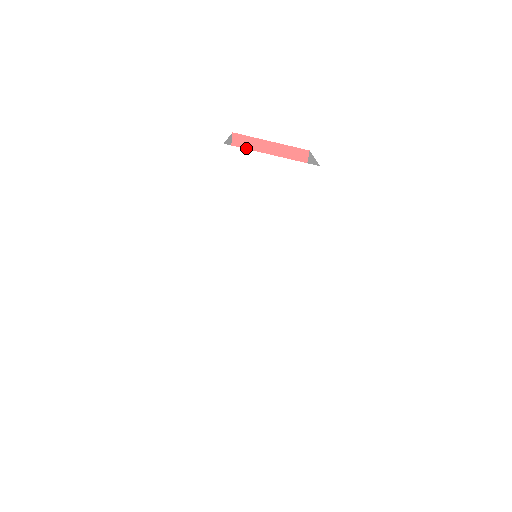
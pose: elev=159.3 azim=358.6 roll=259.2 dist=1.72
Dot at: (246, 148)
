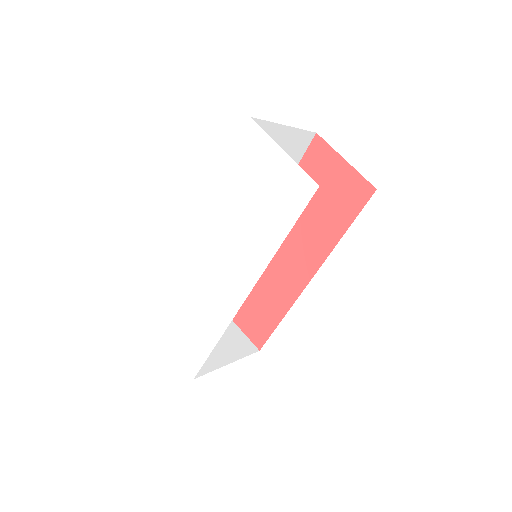
Dot at: (320, 154)
